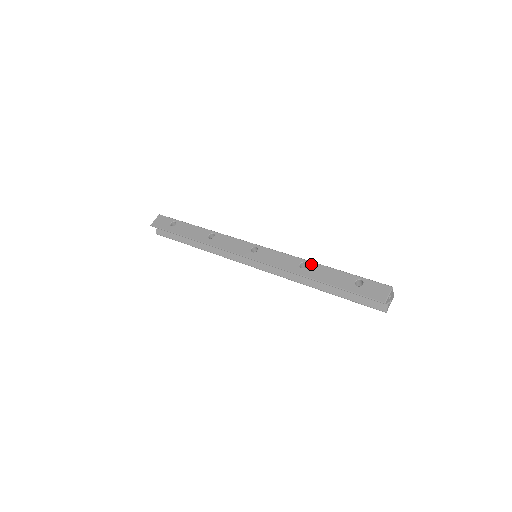
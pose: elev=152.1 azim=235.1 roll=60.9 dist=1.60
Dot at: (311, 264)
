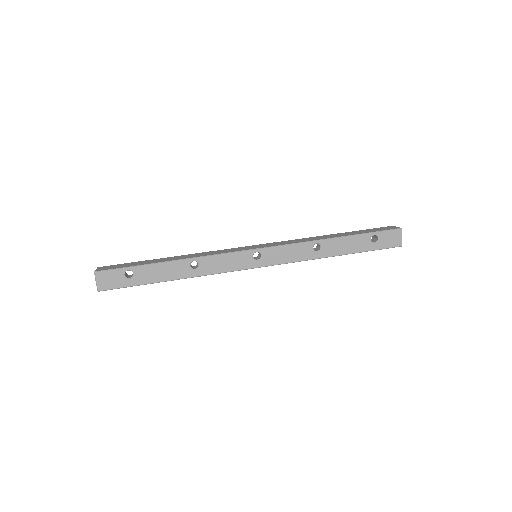
Dot at: (324, 243)
